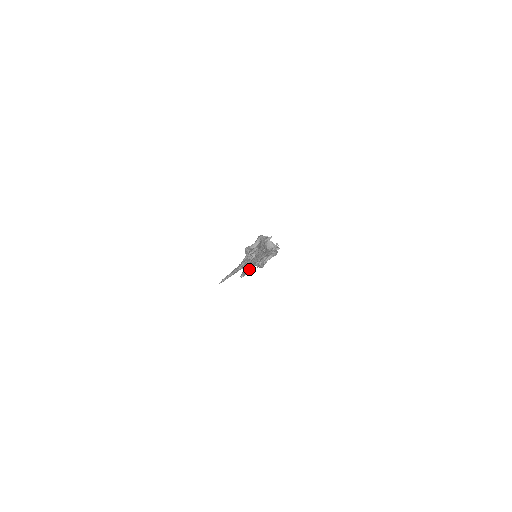
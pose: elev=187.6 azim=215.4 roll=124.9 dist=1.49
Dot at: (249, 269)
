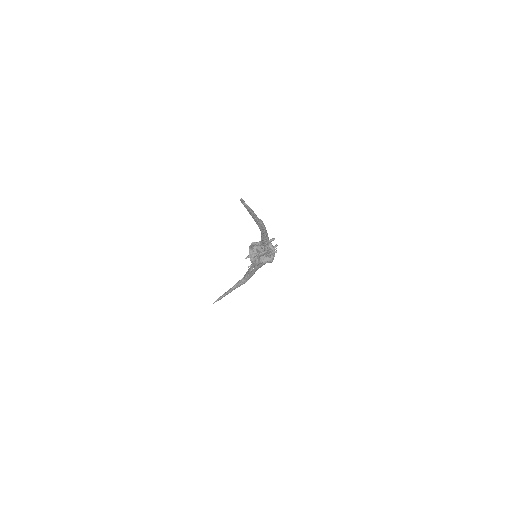
Dot at: (248, 206)
